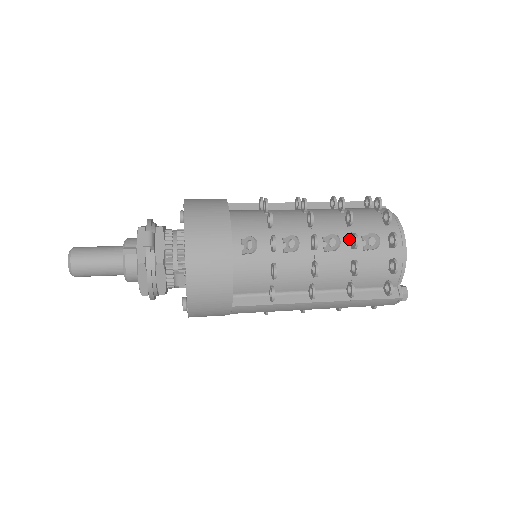
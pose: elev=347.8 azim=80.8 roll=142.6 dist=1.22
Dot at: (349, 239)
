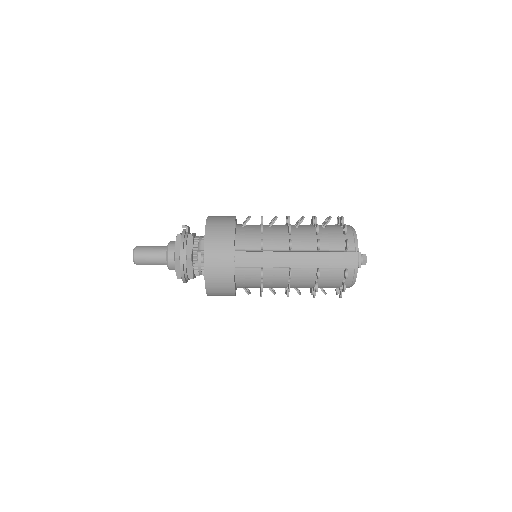
Dot at: (313, 225)
